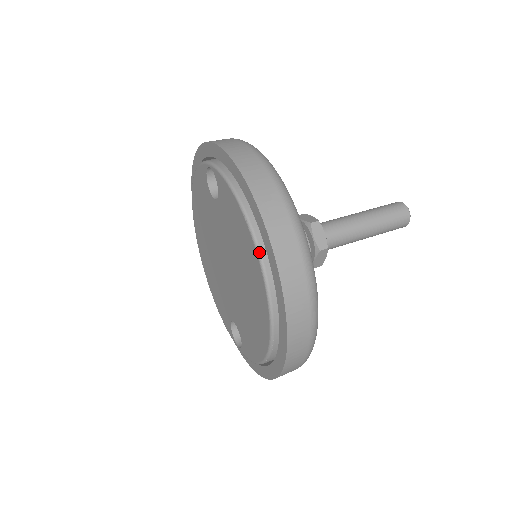
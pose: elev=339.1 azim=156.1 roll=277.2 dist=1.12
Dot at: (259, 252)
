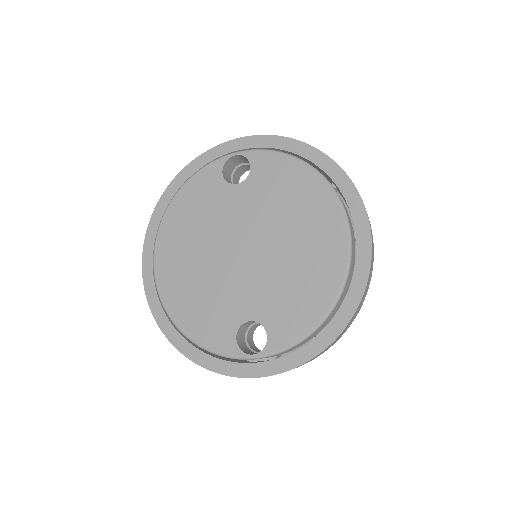
Dot at: occluded
